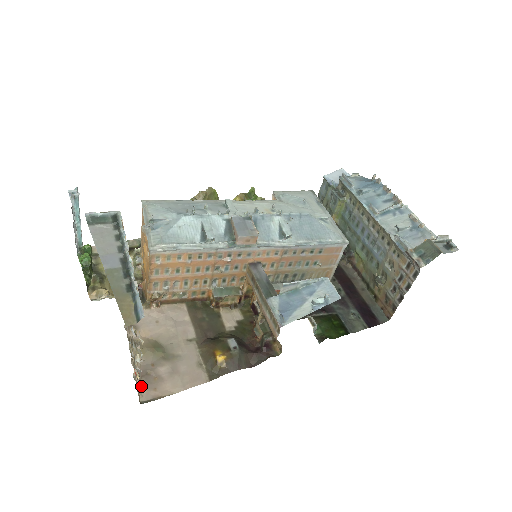
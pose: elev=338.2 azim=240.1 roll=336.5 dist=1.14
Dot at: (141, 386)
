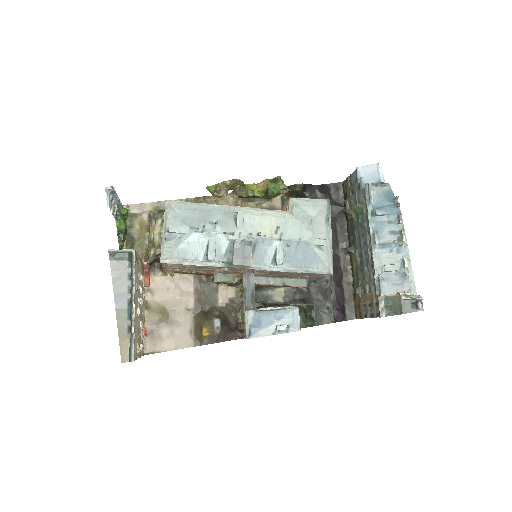
Dot at: occluded
